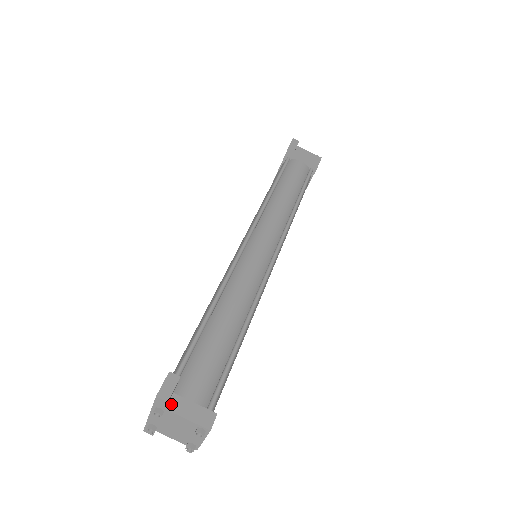
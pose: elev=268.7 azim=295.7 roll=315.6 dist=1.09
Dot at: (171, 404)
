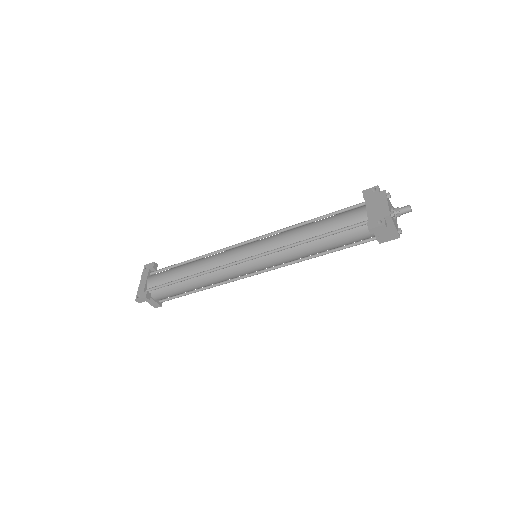
Dot at: occluded
